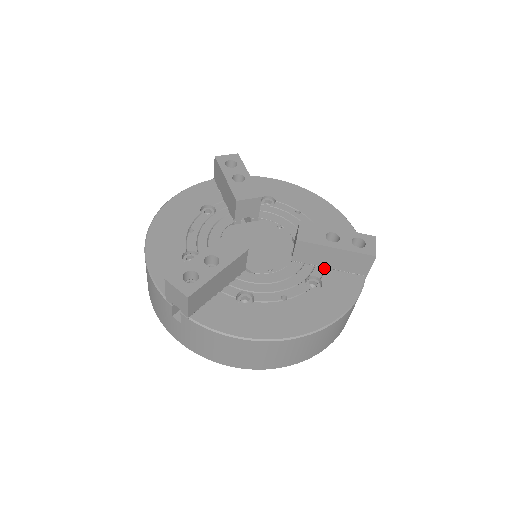
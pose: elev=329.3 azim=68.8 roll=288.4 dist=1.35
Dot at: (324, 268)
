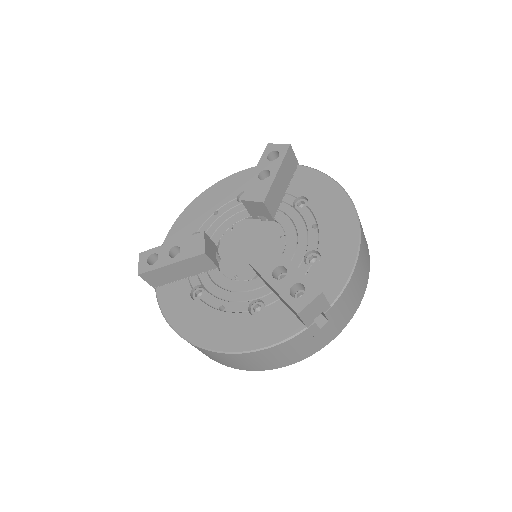
Dot at: (278, 298)
